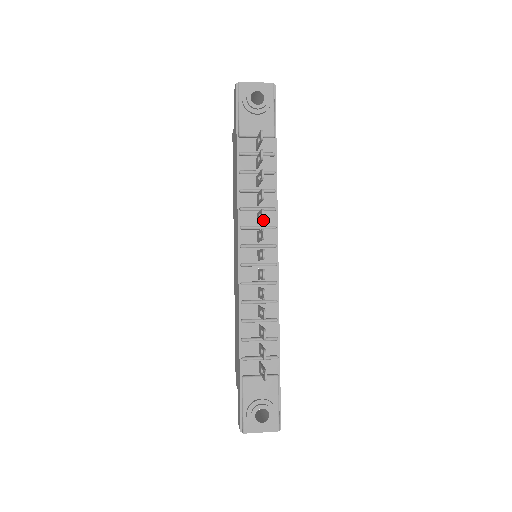
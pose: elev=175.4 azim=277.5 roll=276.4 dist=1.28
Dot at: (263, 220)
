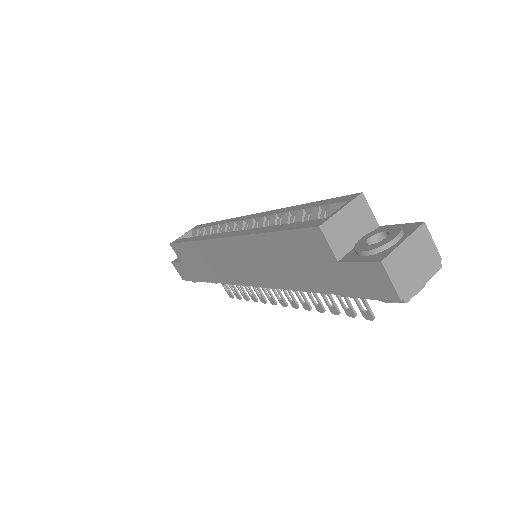
Dot at: occluded
